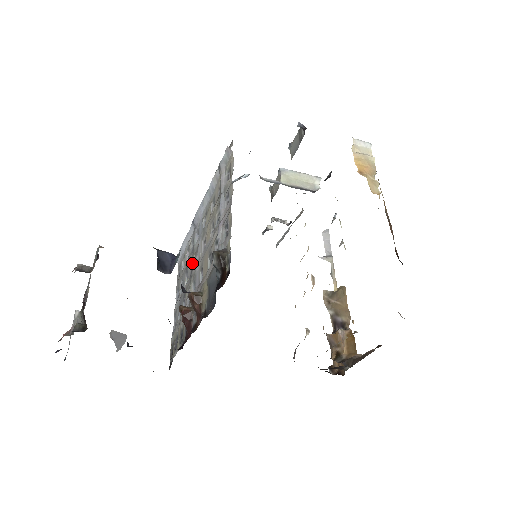
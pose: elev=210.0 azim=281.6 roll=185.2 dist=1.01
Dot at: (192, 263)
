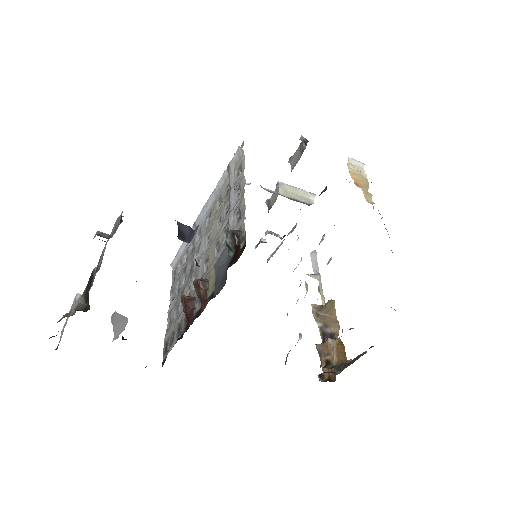
Dot at: (193, 260)
